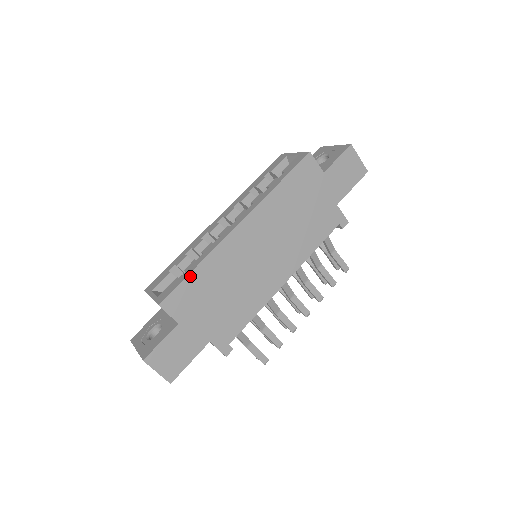
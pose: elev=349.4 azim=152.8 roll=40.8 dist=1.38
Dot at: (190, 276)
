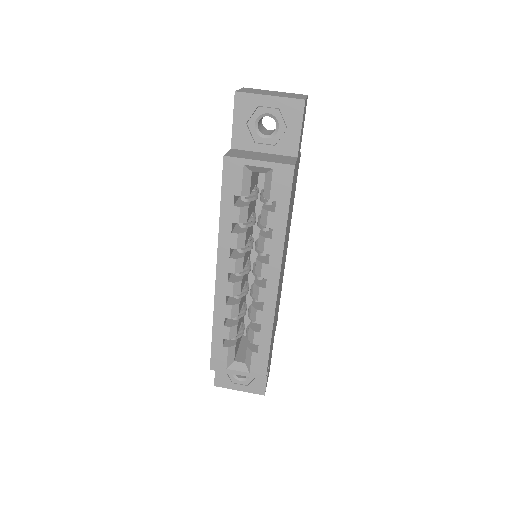
Dot at: (270, 347)
